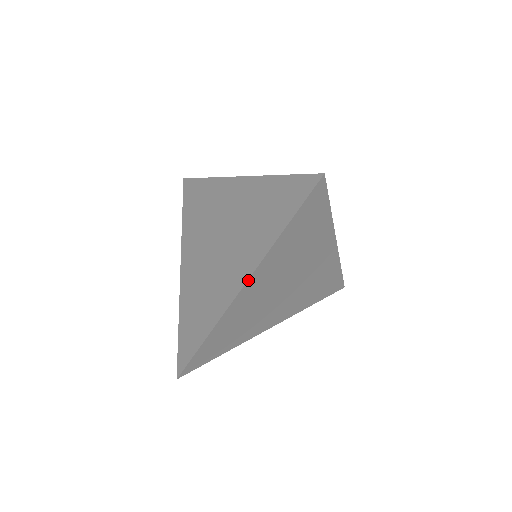
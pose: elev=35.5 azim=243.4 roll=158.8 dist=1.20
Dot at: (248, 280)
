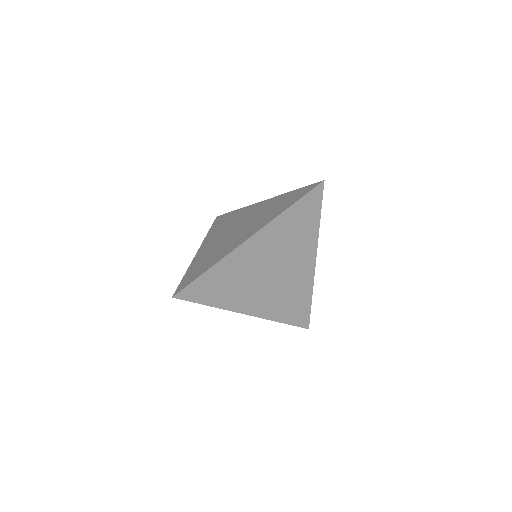
Dot at: (255, 234)
